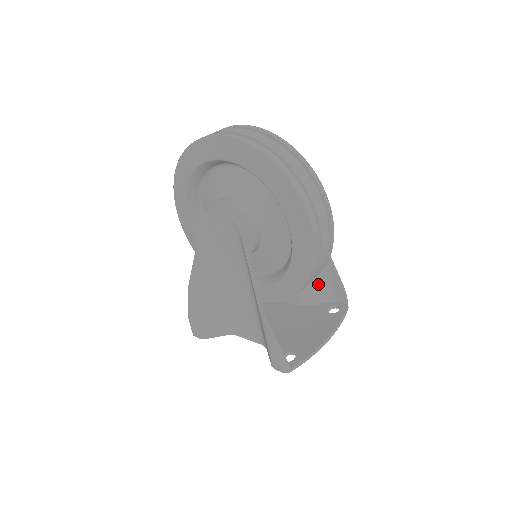
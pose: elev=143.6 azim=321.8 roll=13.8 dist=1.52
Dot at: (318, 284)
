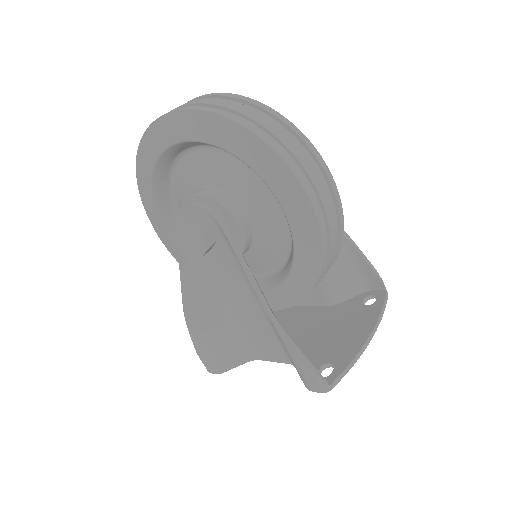
Dot at: (342, 274)
